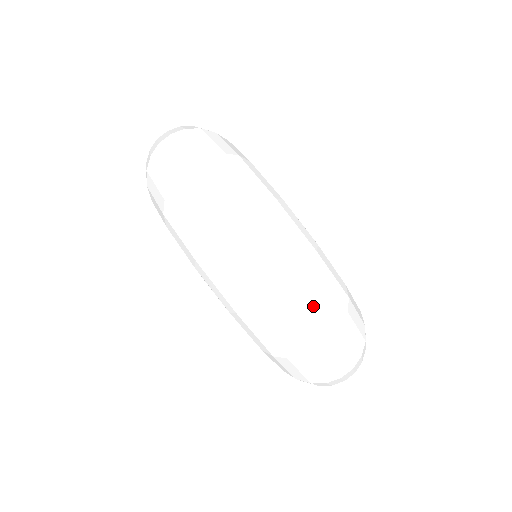
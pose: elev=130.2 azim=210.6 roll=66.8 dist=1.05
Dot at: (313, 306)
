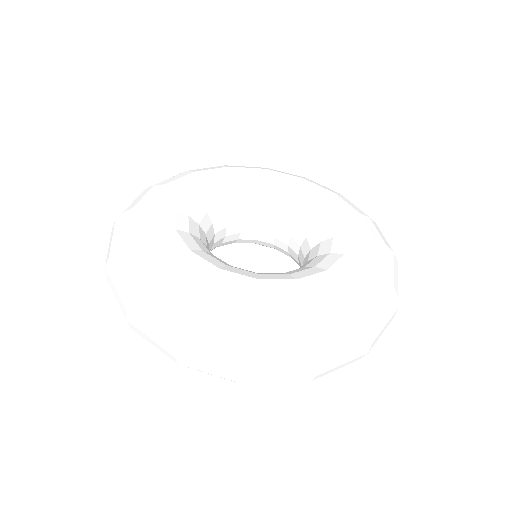
Dot at: (385, 323)
